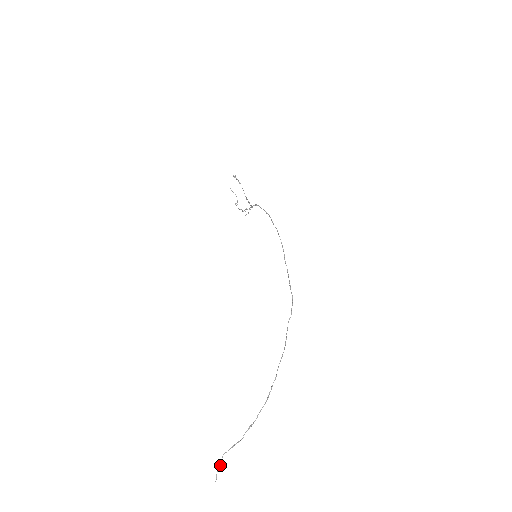
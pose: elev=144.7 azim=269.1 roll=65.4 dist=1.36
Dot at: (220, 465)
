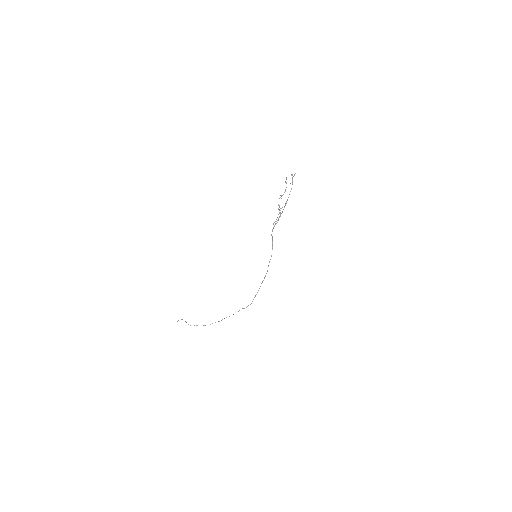
Dot at: occluded
